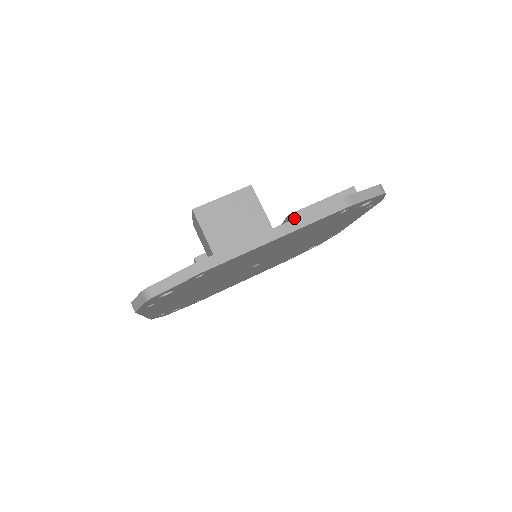
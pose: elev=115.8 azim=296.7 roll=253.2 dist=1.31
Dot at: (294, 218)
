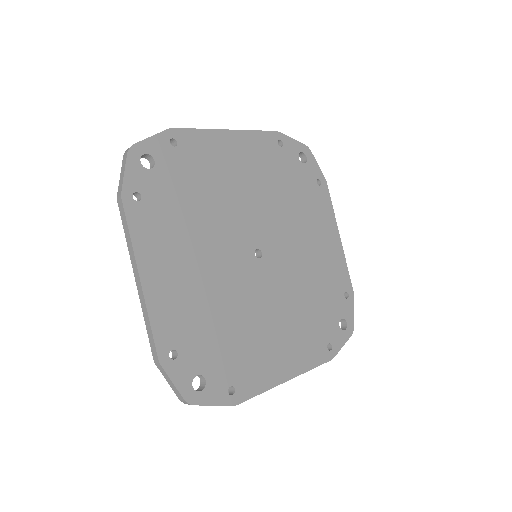
Dot at: occluded
